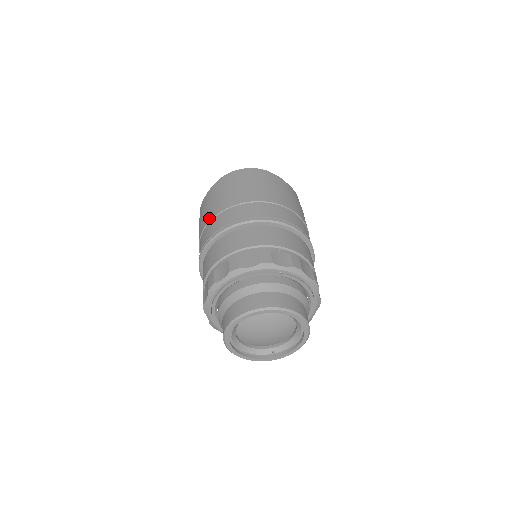
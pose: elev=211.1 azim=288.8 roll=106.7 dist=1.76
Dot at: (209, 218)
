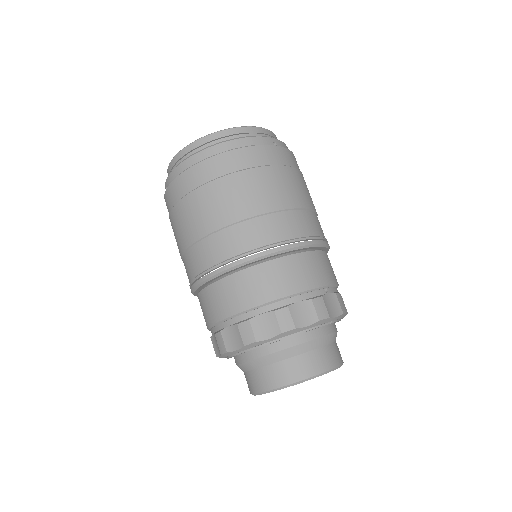
Dot at: (218, 223)
